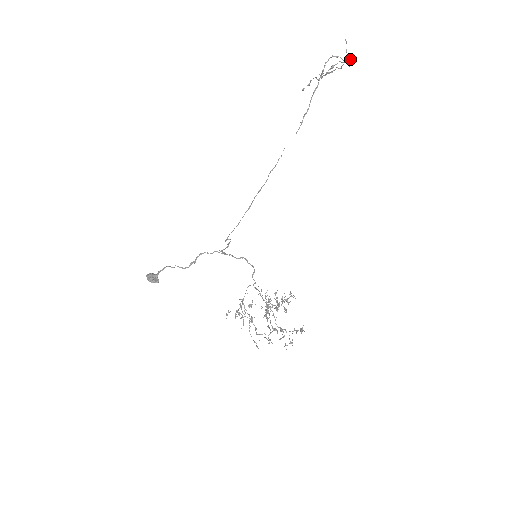
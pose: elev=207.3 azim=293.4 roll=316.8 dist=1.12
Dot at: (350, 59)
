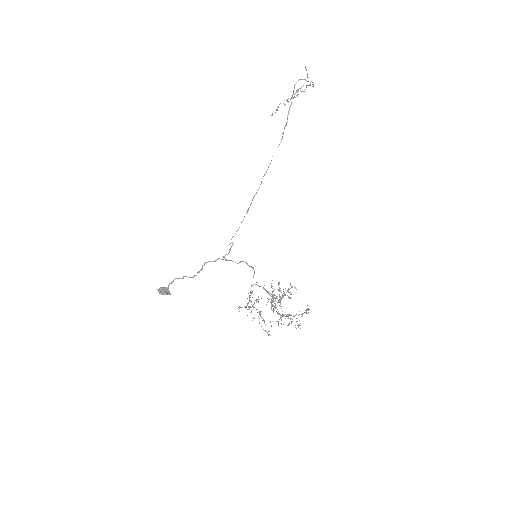
Dot at: (312, 82)
